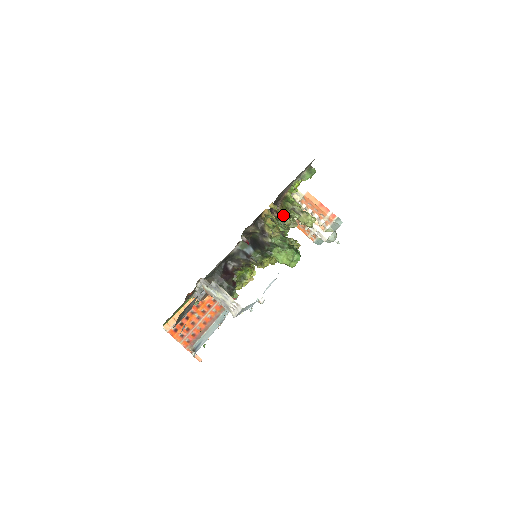
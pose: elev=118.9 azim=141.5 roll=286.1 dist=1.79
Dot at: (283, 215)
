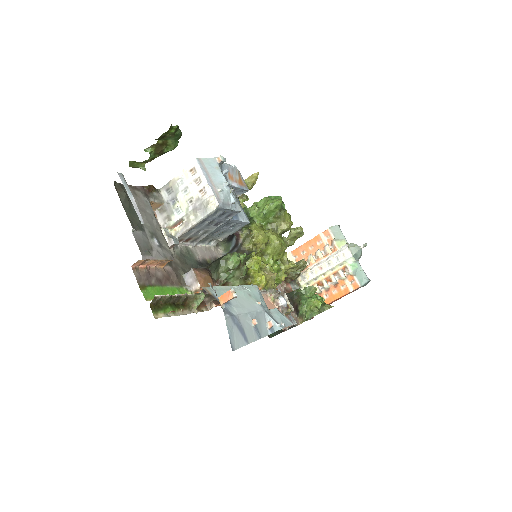
Dot at: occluded
